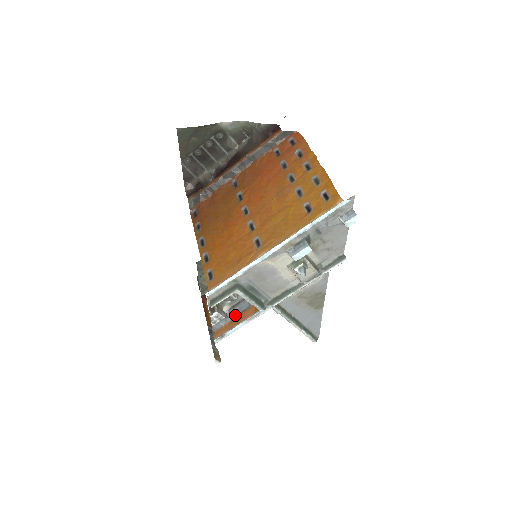
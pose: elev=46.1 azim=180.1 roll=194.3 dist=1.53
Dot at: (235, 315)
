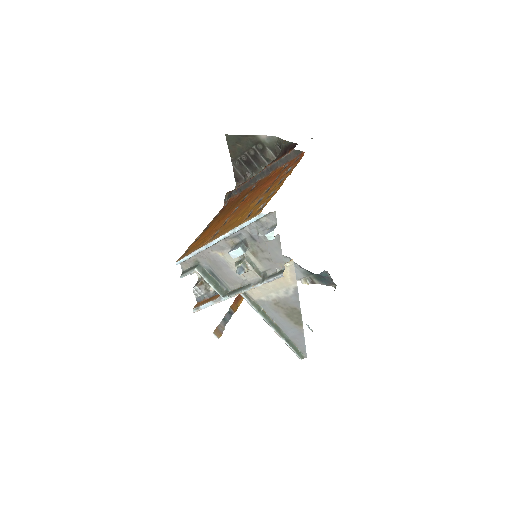
Dot at: occluded
